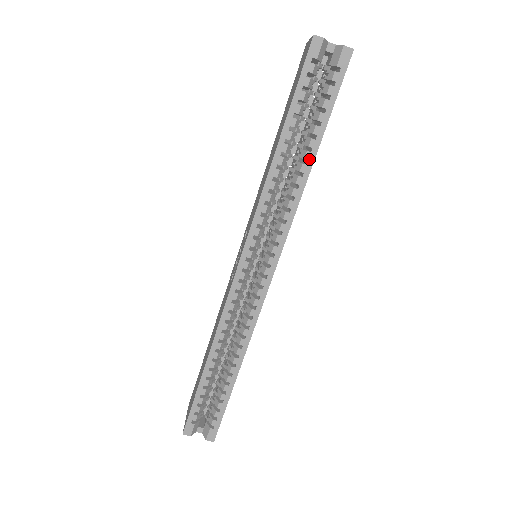
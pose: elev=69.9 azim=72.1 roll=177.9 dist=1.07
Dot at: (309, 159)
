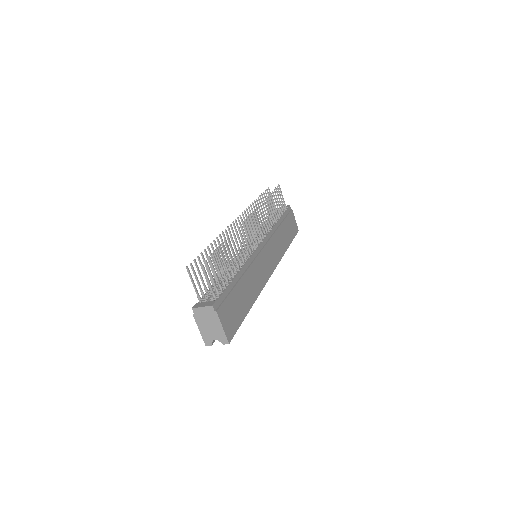
Dot at: occluded
